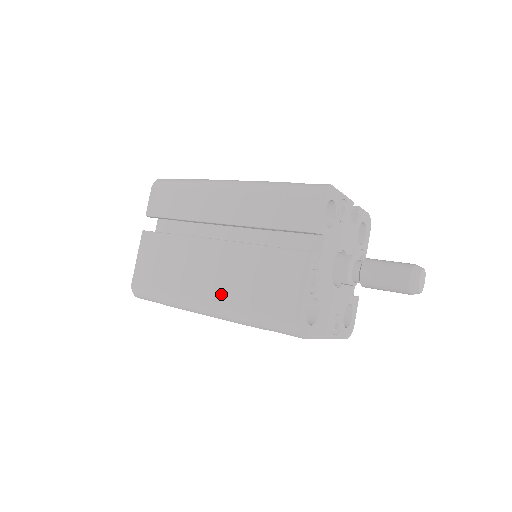
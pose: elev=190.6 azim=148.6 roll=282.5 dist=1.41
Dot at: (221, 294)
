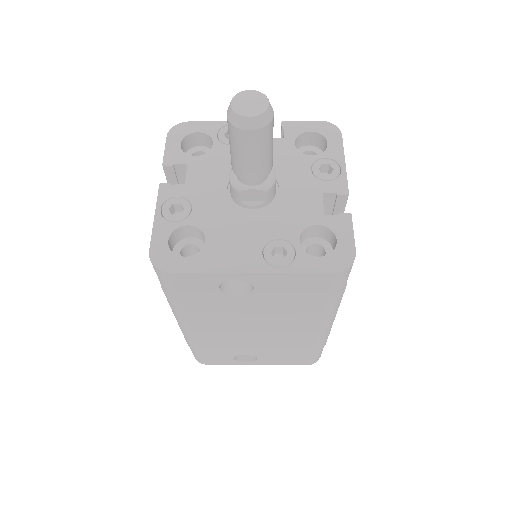
Dot at: occluded
